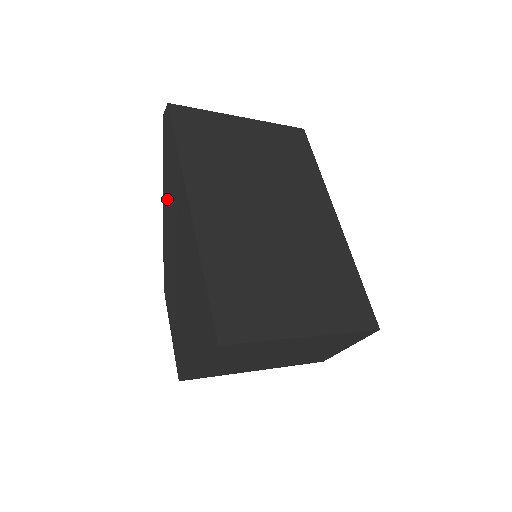
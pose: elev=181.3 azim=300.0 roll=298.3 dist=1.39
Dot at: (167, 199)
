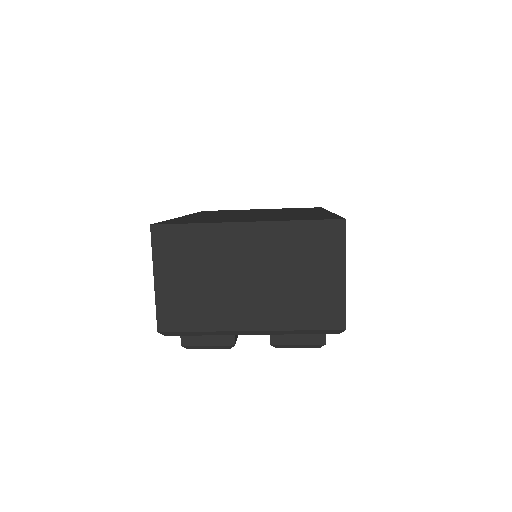
Dot at: occluded
